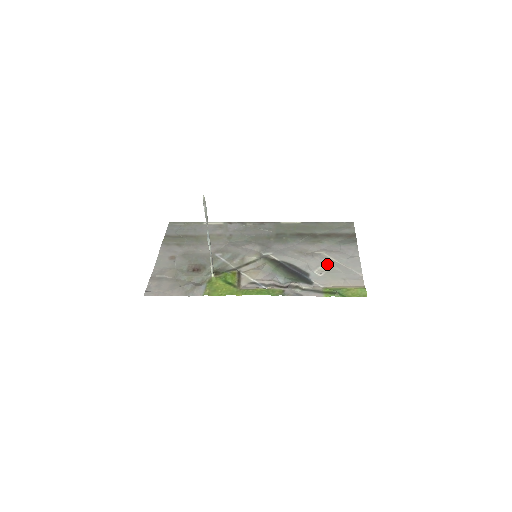
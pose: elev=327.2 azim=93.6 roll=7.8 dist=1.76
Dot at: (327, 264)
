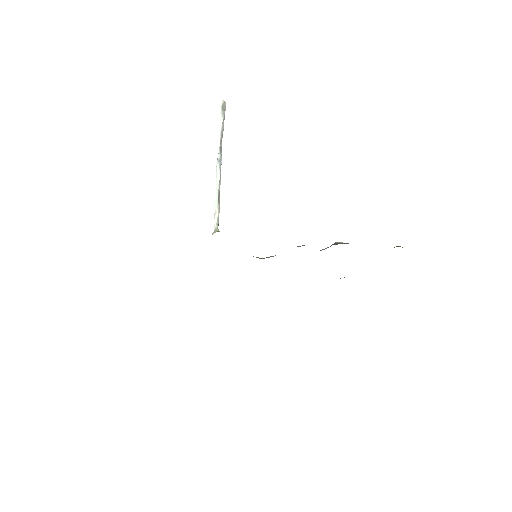
Dot at: occluded
